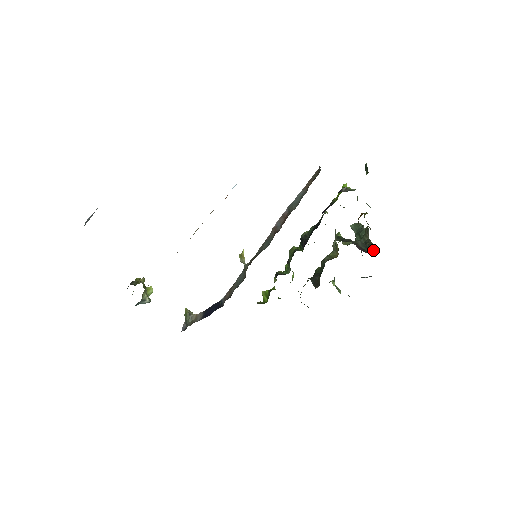
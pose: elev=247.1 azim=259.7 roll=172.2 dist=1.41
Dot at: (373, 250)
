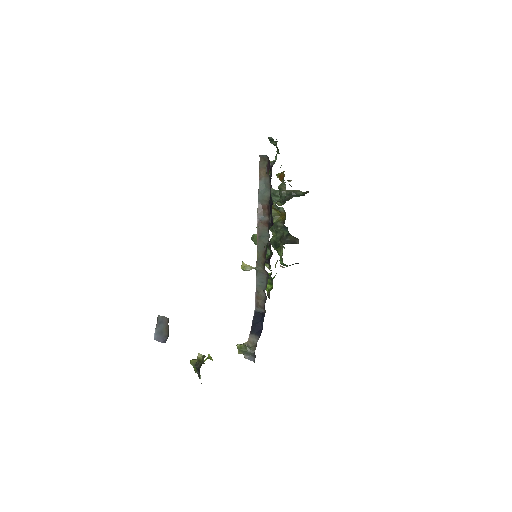
Dot at: (301, 193)
